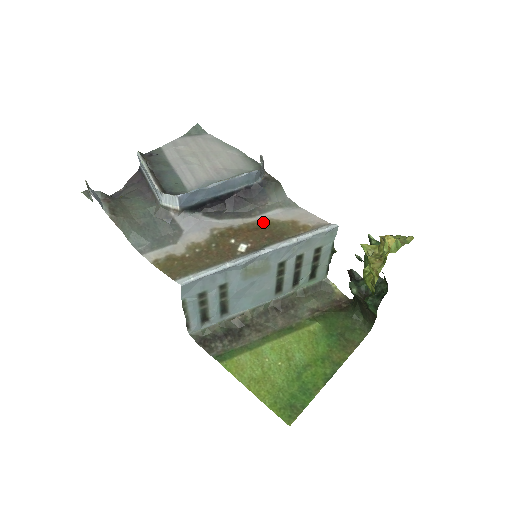
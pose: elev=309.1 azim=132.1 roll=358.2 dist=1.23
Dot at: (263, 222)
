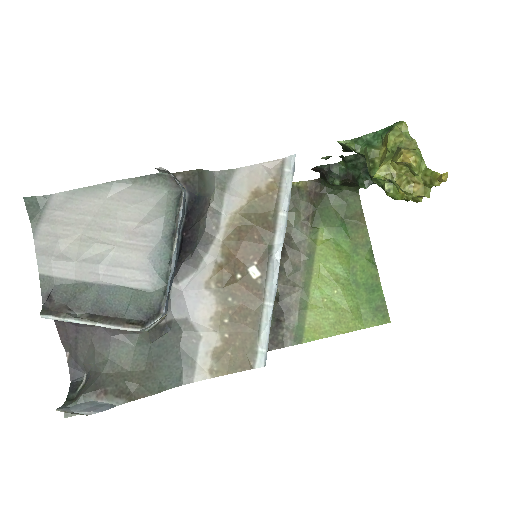
Dot at: (233, 226)
